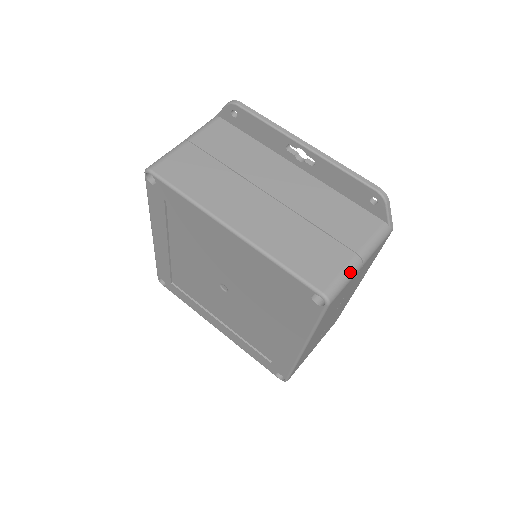
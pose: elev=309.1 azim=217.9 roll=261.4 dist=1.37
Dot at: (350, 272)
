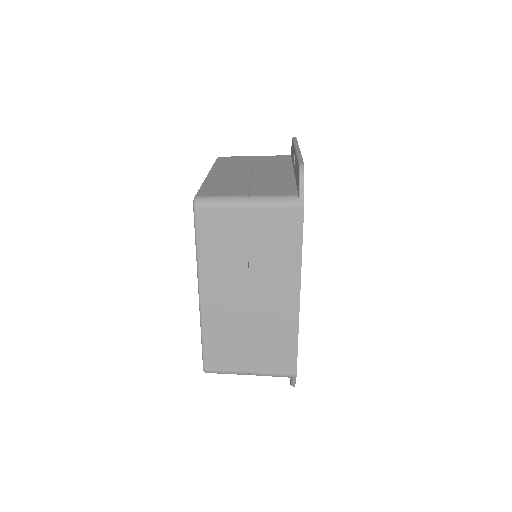
Dot at: (230, 200)
